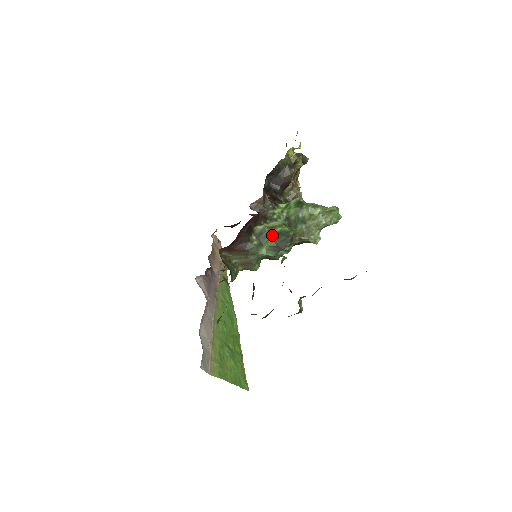
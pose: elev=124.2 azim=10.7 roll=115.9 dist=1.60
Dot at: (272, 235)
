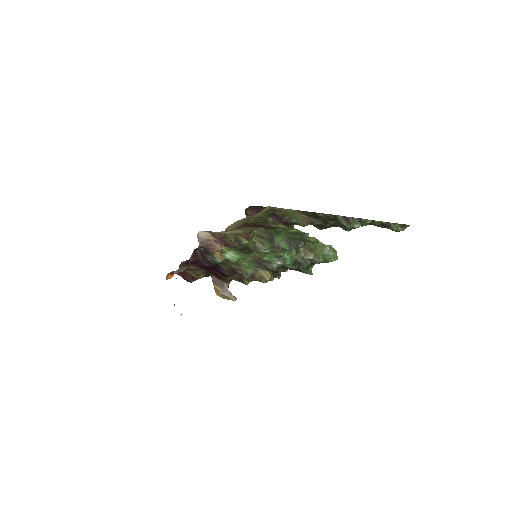
Dot at: (287, 233)
